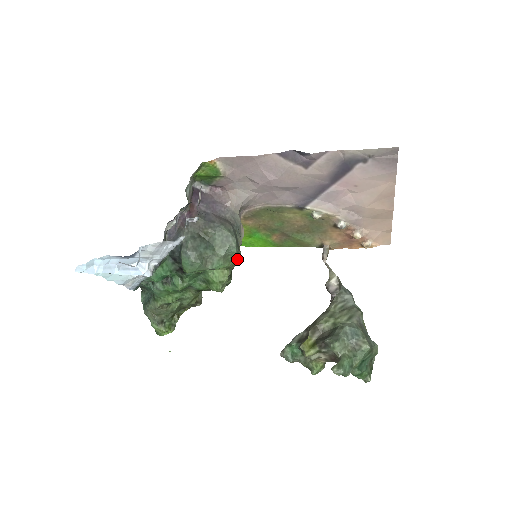
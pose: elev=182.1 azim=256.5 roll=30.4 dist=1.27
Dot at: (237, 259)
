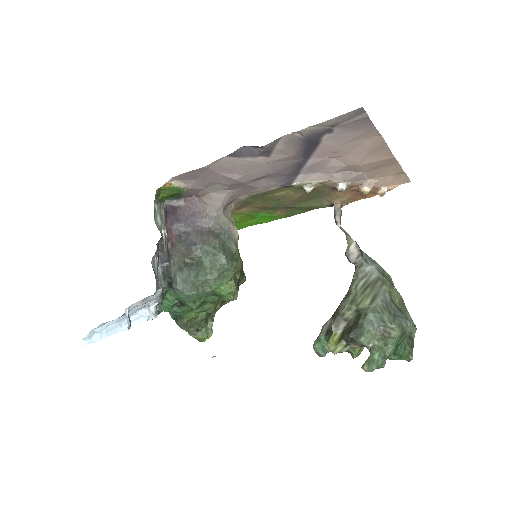
Dot at: (236, 269)
